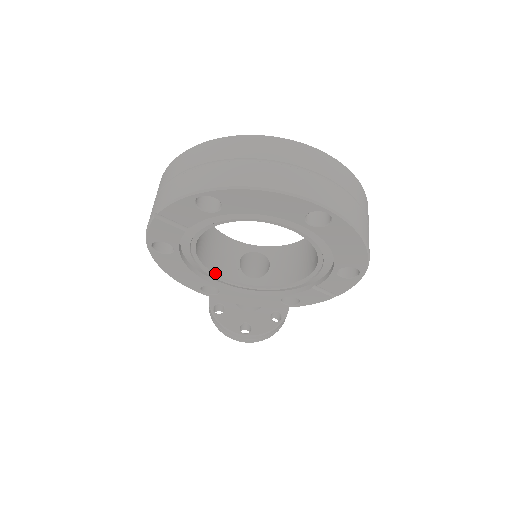
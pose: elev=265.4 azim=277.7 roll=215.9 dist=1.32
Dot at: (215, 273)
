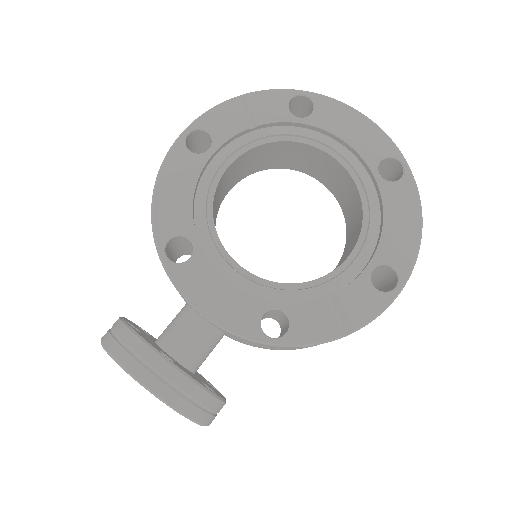
Dot at: occluded
